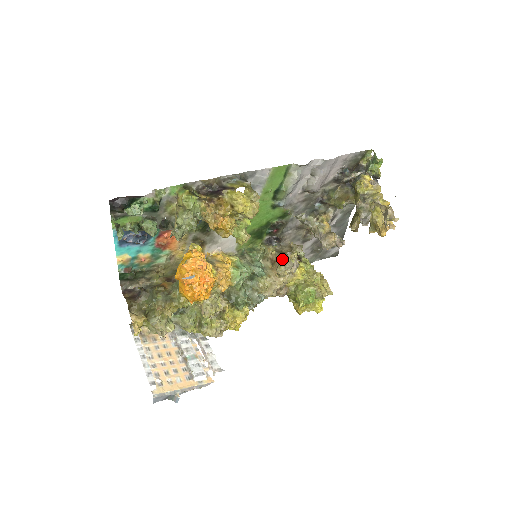
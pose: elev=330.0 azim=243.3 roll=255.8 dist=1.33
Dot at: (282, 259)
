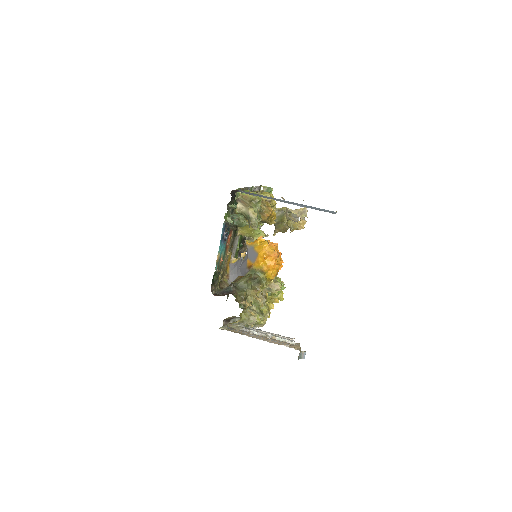
Dot at: occluded
